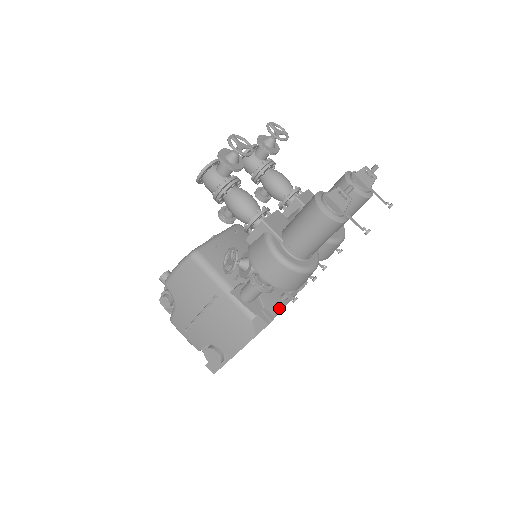
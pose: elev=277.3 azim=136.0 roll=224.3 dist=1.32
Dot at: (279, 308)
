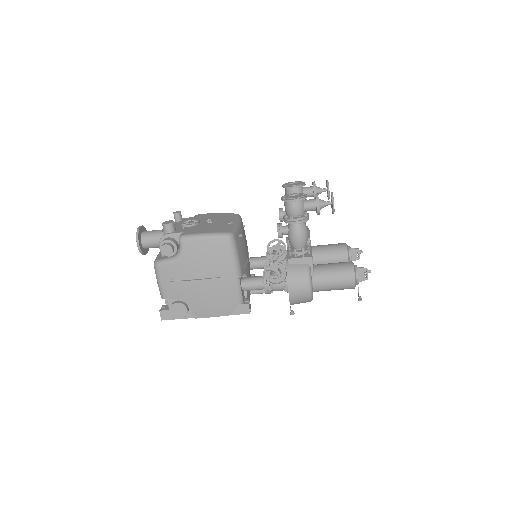
Dot at: occluded
